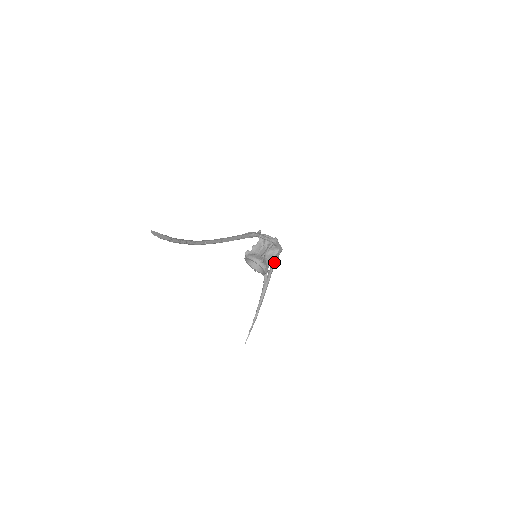
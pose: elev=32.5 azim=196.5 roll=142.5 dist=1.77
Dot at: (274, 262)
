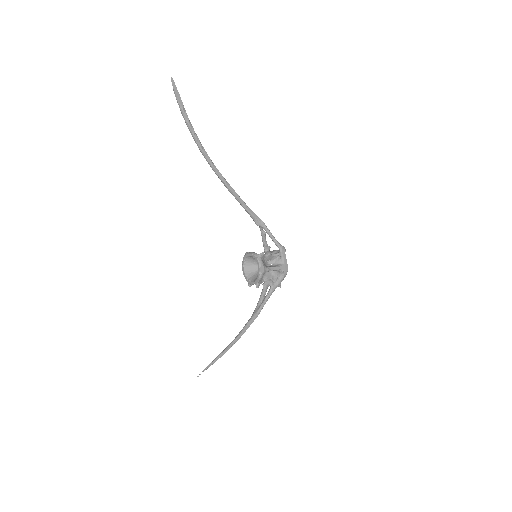
Dot at: (274, 285)
